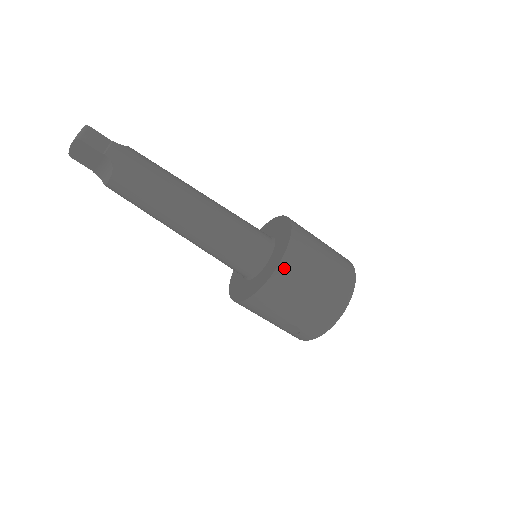
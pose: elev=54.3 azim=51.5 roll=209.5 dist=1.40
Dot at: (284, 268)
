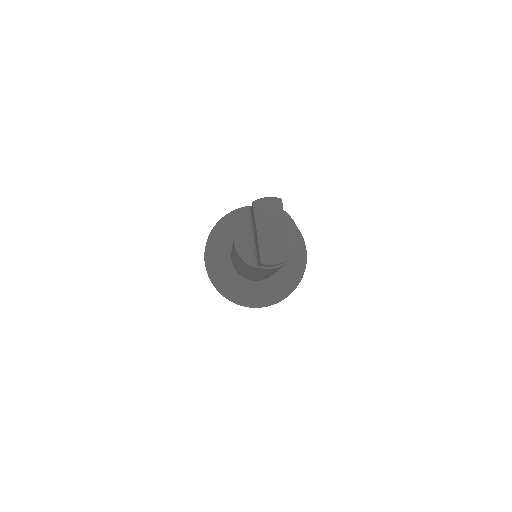
Dot at: occluded
